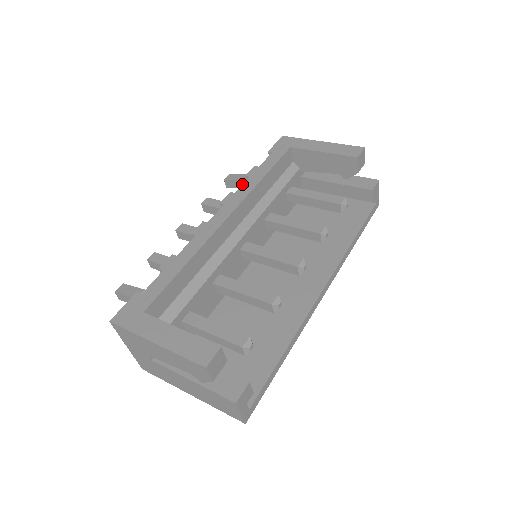
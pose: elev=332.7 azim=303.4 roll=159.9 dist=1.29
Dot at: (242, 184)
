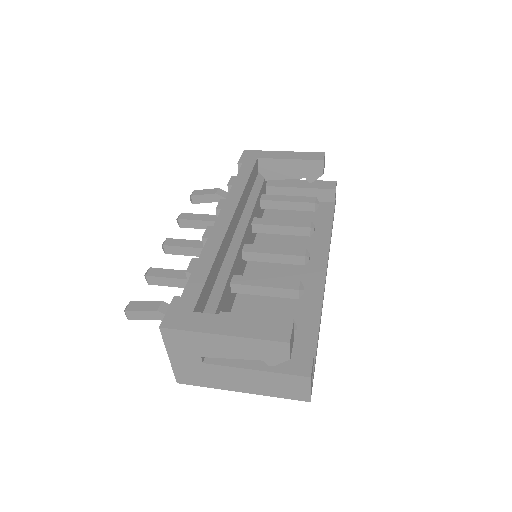
Dot at: (229, 191)
